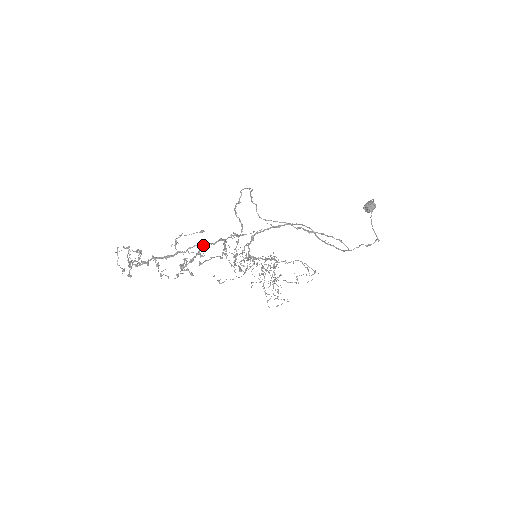
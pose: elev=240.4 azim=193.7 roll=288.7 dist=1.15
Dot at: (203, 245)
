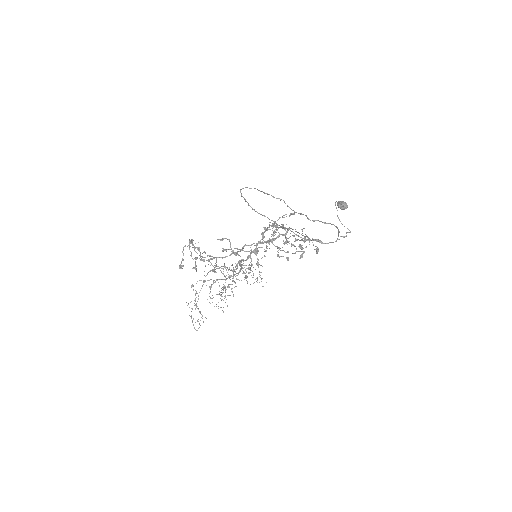
Dot at: occluded
